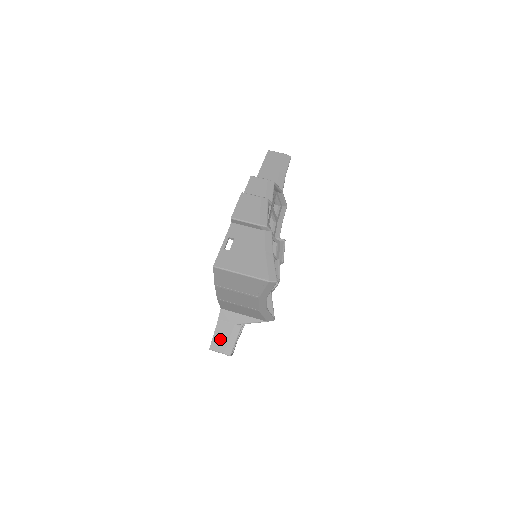
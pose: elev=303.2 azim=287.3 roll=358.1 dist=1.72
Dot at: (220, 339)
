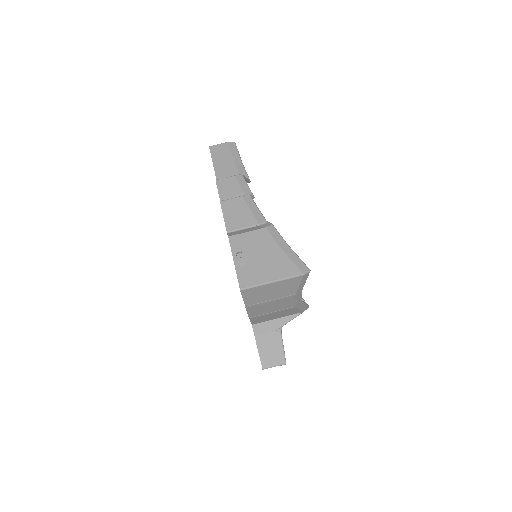
Dot at: (267, 354)
